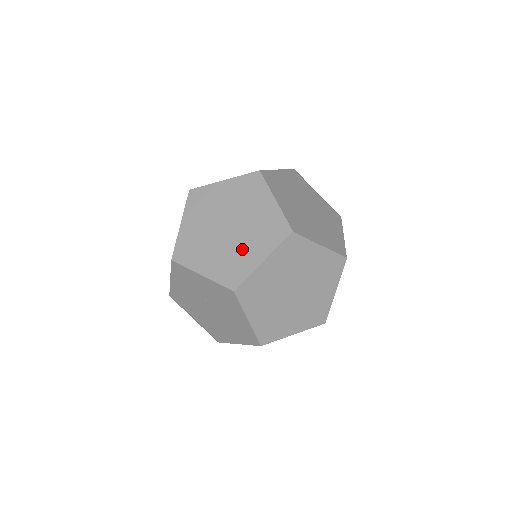
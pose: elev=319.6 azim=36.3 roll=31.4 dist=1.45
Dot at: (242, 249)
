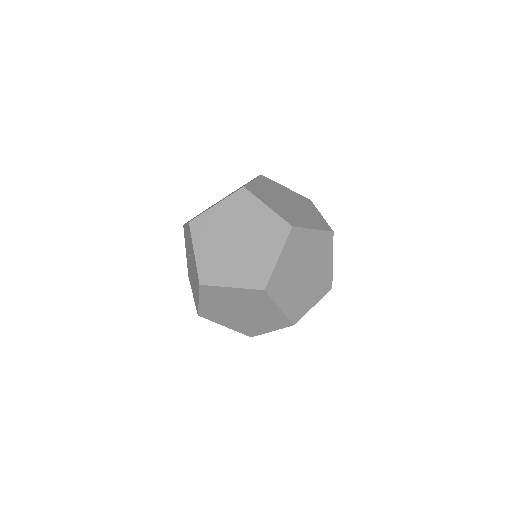
Dot at: occluded
